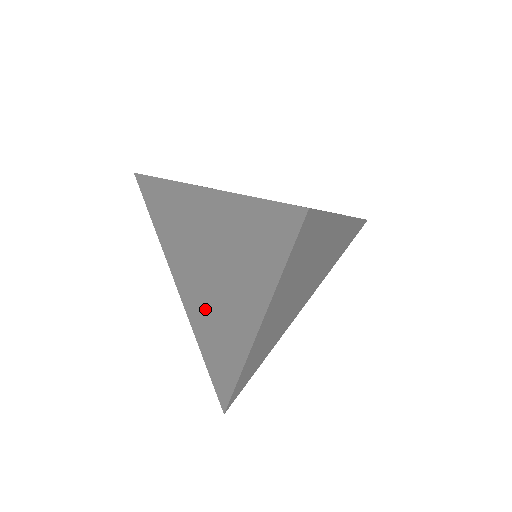
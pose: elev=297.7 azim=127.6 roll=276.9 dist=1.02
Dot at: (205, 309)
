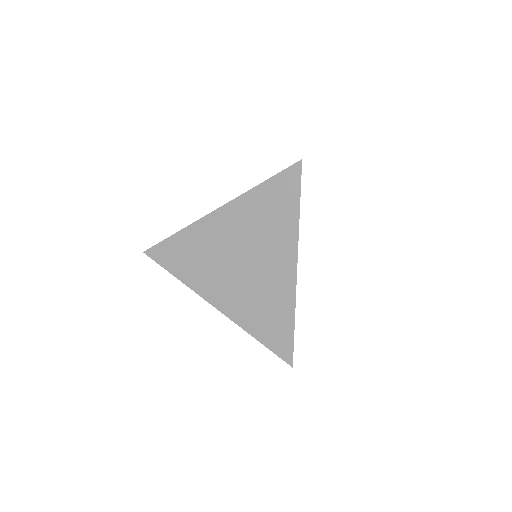
Dot at: (247, 293)
